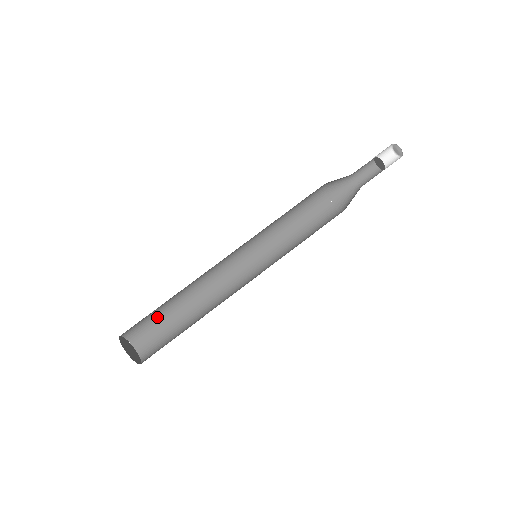
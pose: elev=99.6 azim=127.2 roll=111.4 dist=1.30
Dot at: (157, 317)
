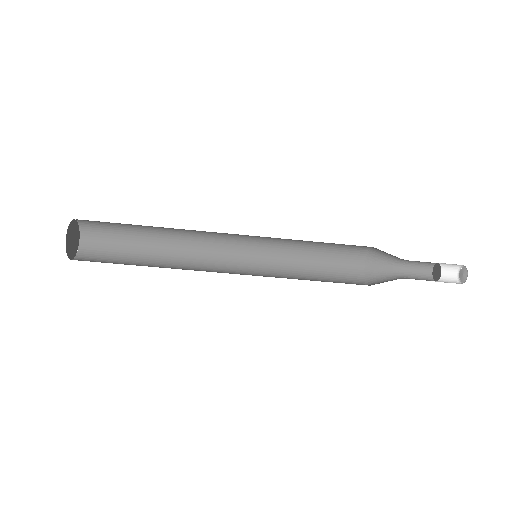
Dot at: (120, 223)
